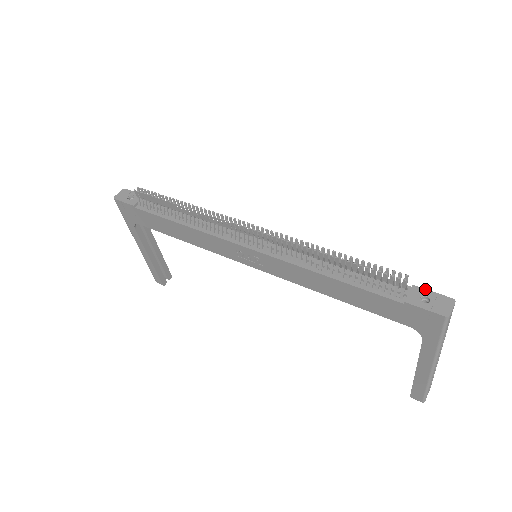
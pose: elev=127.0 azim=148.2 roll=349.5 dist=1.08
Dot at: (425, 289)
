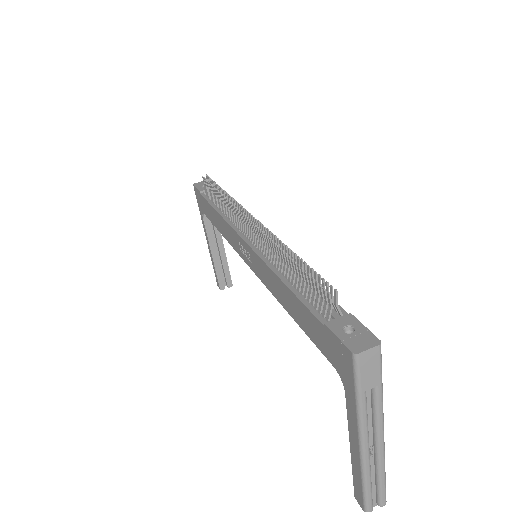
Dot at: (359, 321)
